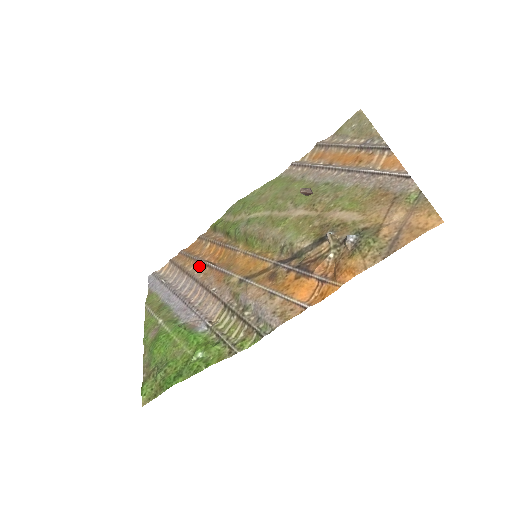
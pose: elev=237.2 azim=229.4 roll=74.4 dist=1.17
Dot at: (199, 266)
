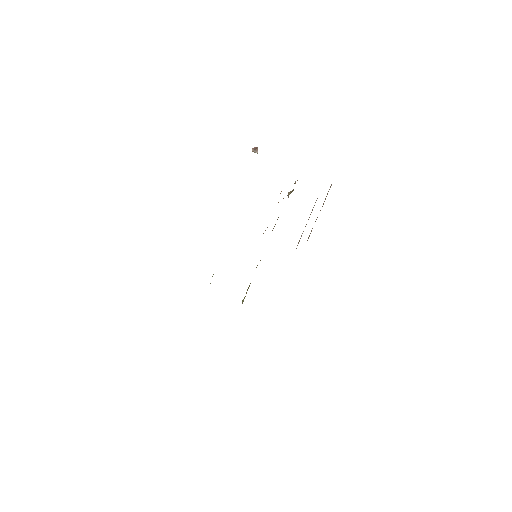
Dot at: occluded
